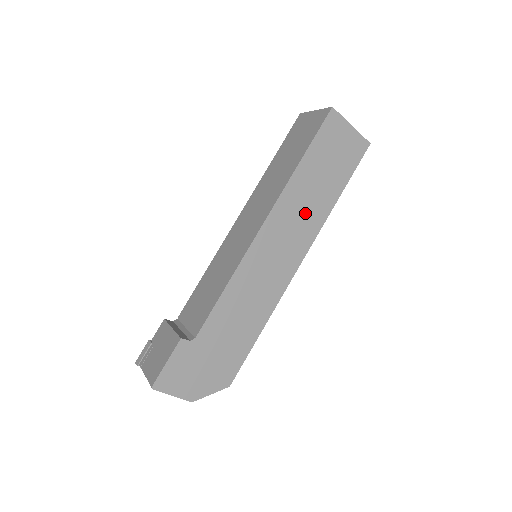
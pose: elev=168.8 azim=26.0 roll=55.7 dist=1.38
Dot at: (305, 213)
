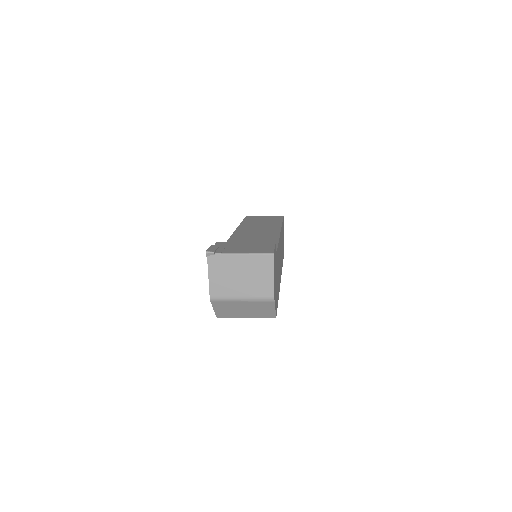
Dot at: occluded
